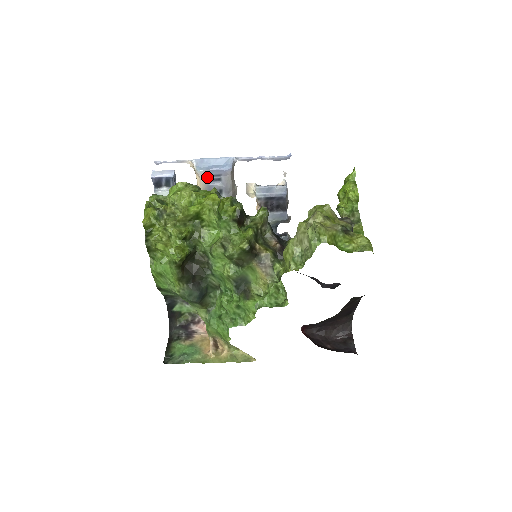
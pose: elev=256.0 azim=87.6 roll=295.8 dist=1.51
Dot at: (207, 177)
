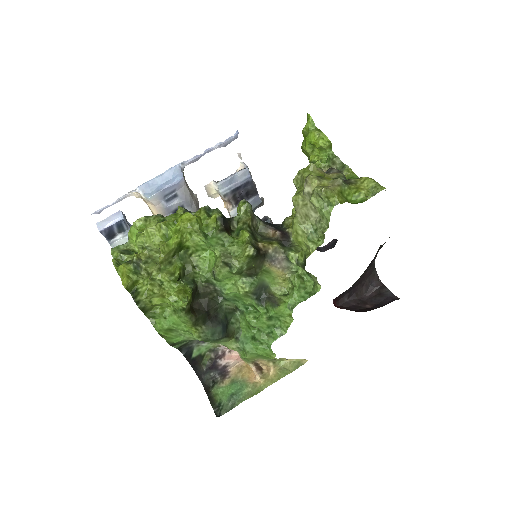
Dot at: (161, 200)
